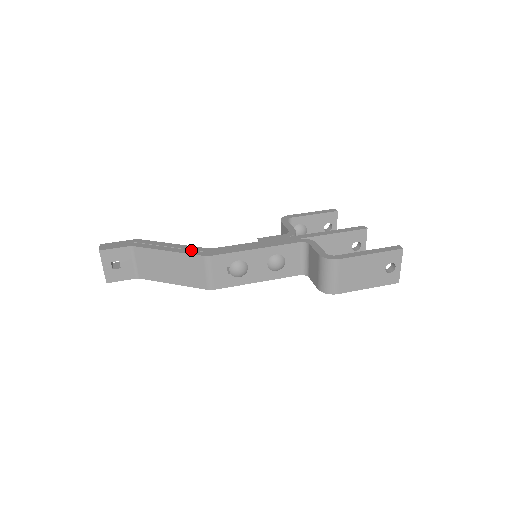
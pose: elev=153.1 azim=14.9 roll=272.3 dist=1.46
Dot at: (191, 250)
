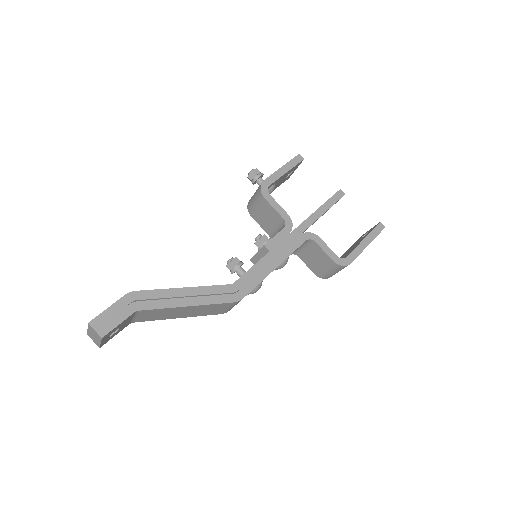
Dot at: (215, 295)
